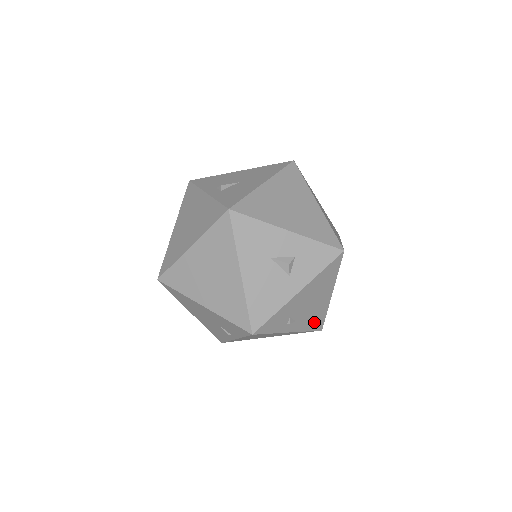
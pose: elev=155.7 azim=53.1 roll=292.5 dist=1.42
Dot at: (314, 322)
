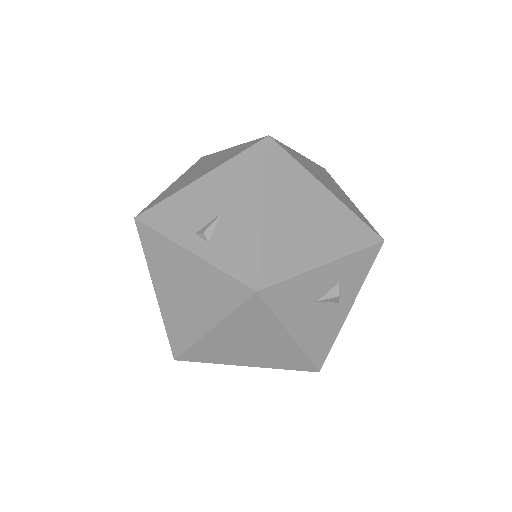
Dot at: occluded
